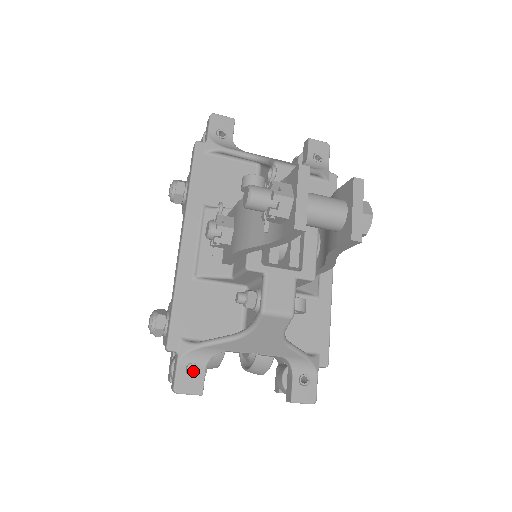
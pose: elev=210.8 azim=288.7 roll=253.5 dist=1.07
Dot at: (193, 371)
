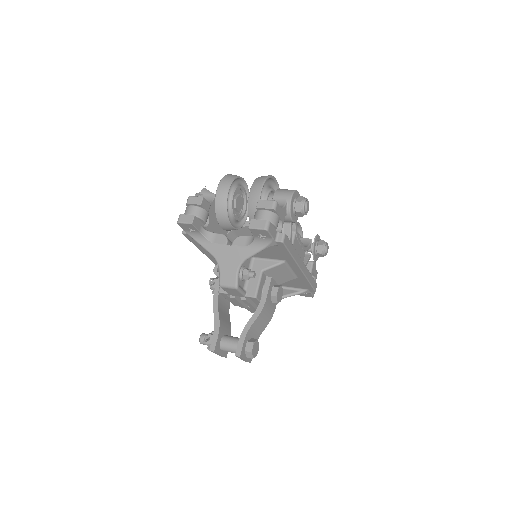
Dot at: occluded
